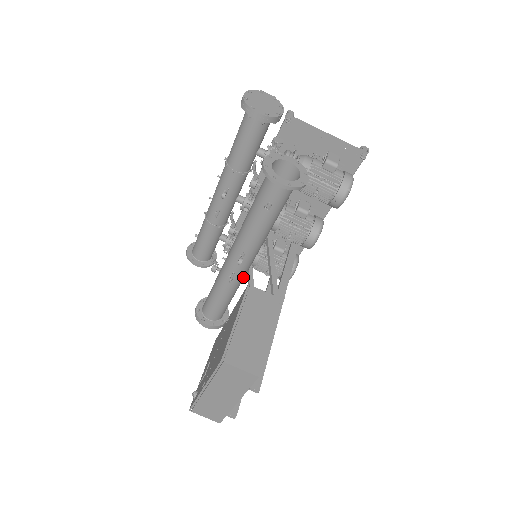
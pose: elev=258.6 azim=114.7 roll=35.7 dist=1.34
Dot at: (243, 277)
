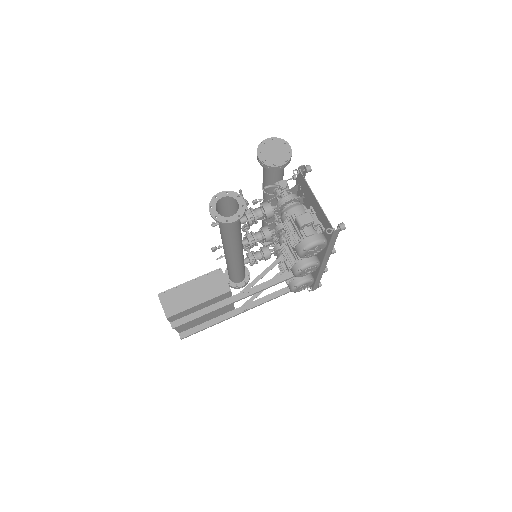
Dot at: (234, 263)
